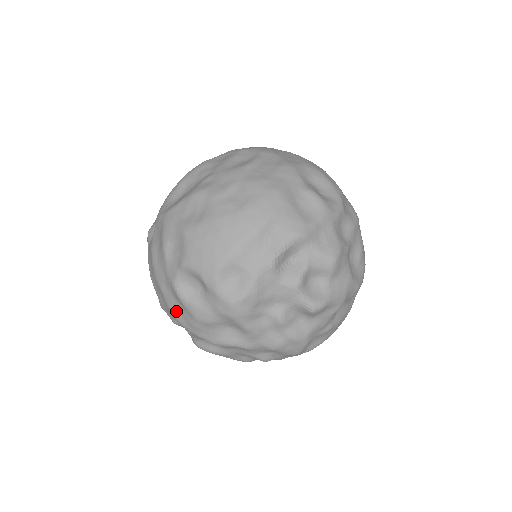
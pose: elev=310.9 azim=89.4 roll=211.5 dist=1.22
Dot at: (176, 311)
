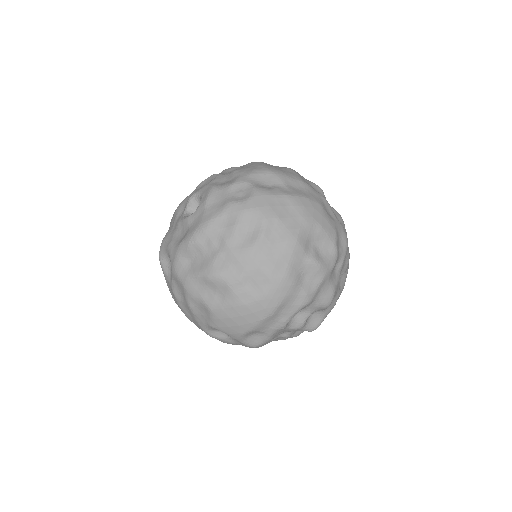
Dot at: occluded
